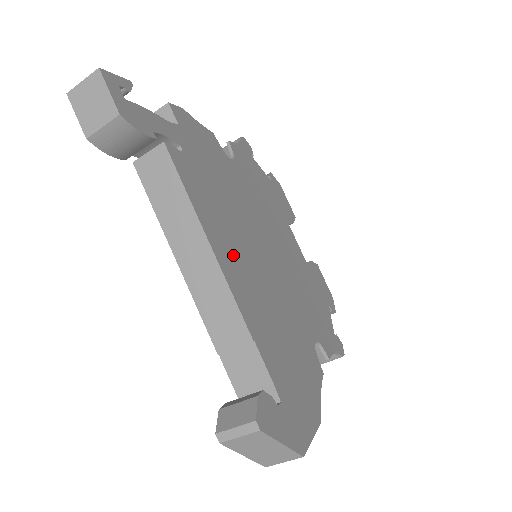
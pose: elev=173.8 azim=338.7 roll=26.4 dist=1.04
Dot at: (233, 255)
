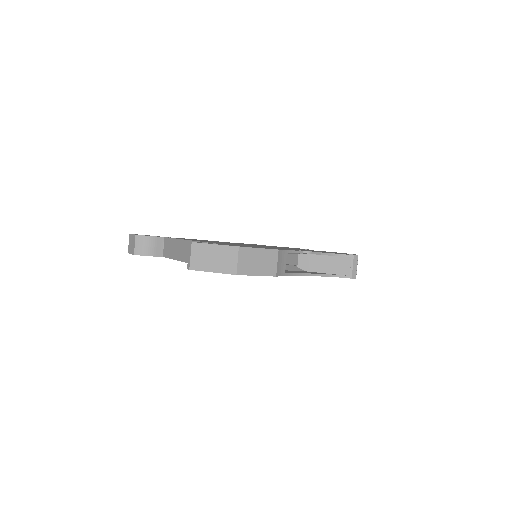
Dot at: occluded
